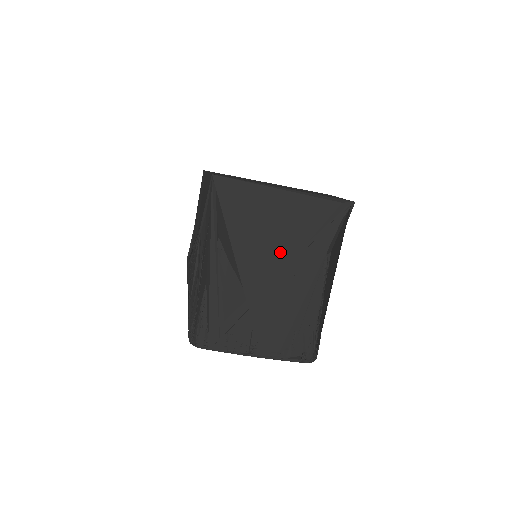
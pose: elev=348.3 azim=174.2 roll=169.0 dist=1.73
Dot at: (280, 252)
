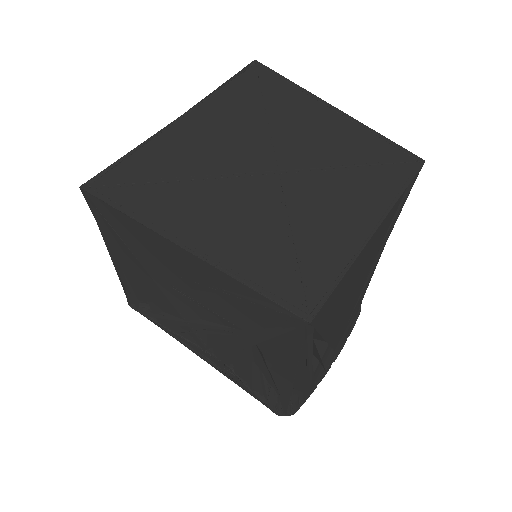
Dot at: (359, 285)
